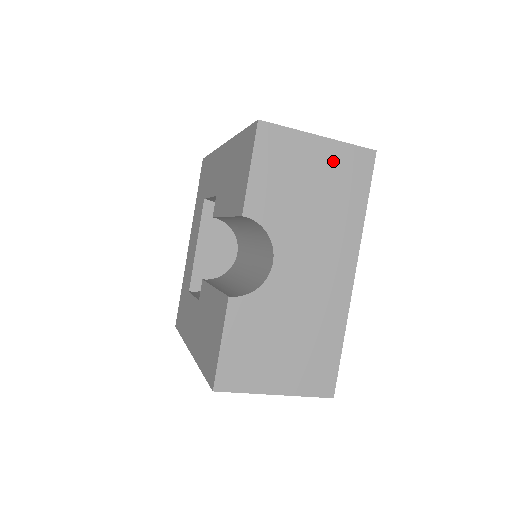
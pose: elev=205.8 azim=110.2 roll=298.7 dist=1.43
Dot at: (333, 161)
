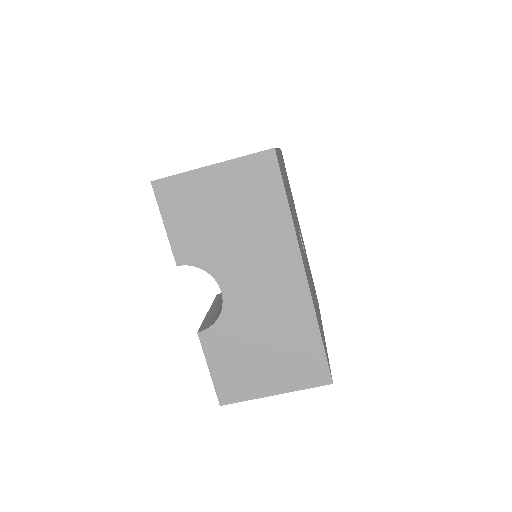
Dot at: (235, 181)
